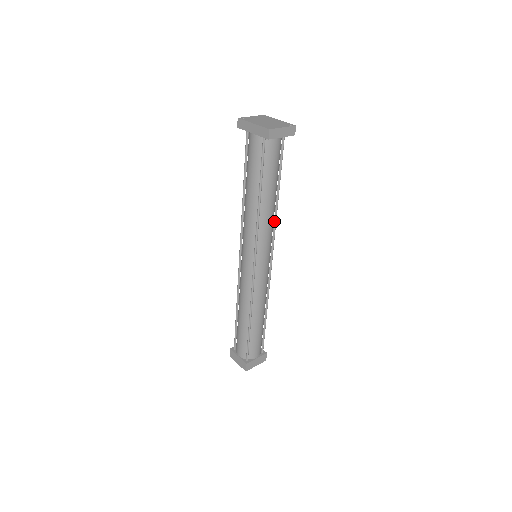
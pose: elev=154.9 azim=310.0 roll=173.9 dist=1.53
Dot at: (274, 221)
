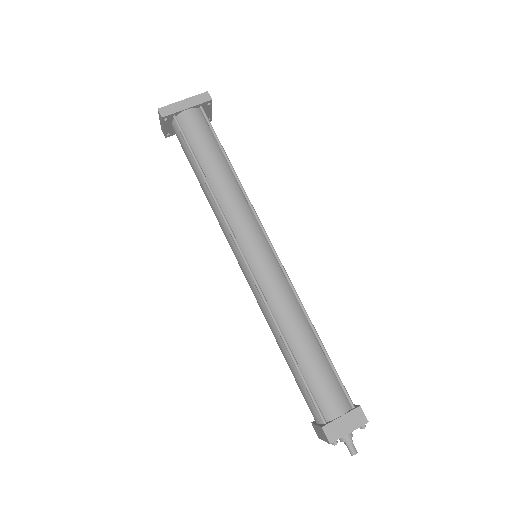
Dot at: occluded
